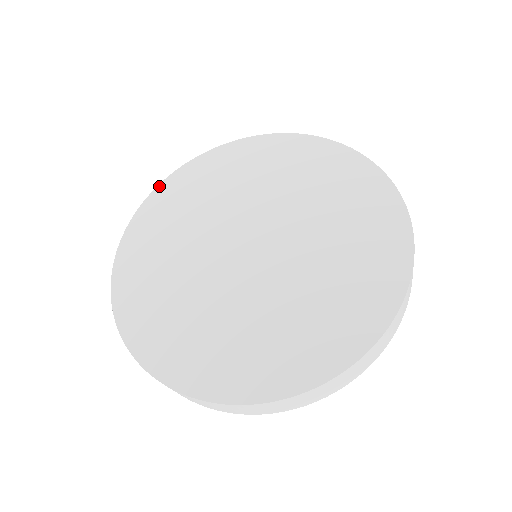
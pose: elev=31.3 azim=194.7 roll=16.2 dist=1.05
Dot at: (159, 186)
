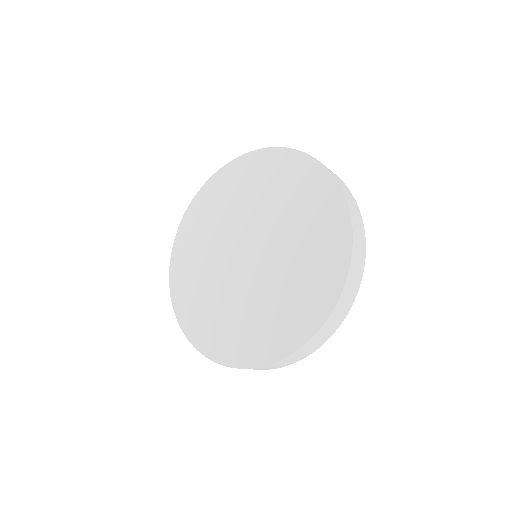
Dot at: (170, 264)
